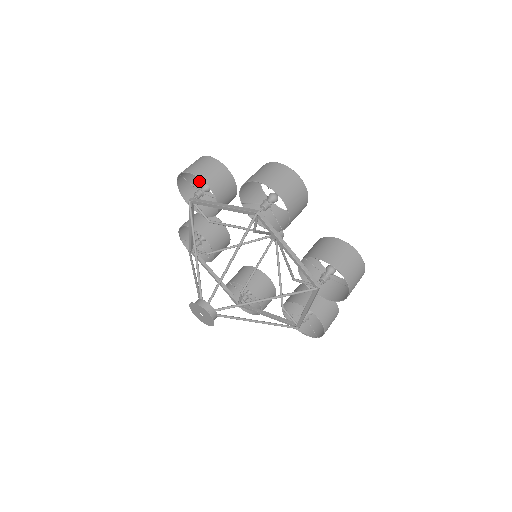
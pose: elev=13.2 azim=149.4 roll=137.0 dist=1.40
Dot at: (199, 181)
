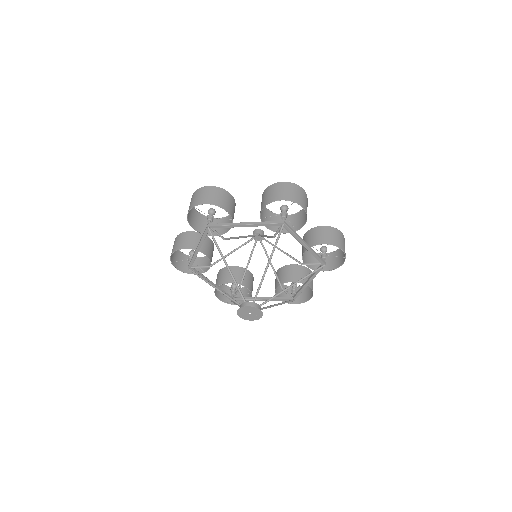
Dot at: occluded
